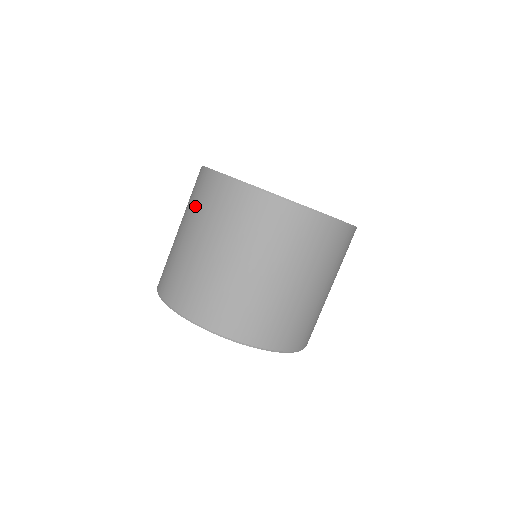
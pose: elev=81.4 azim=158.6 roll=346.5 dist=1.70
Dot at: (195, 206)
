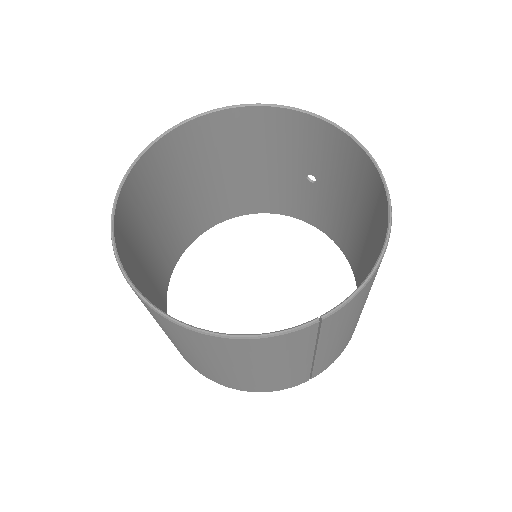
Dot at: (141, 206)
